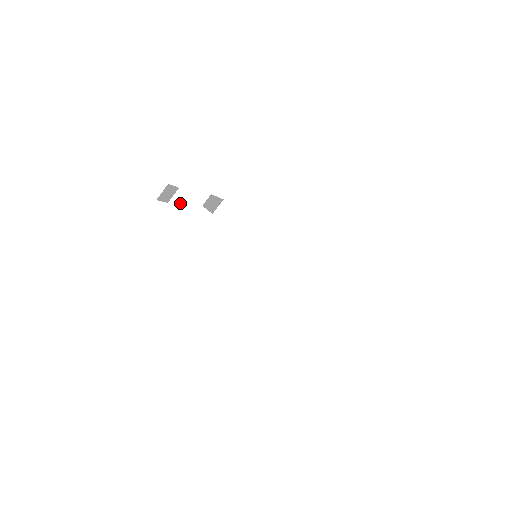
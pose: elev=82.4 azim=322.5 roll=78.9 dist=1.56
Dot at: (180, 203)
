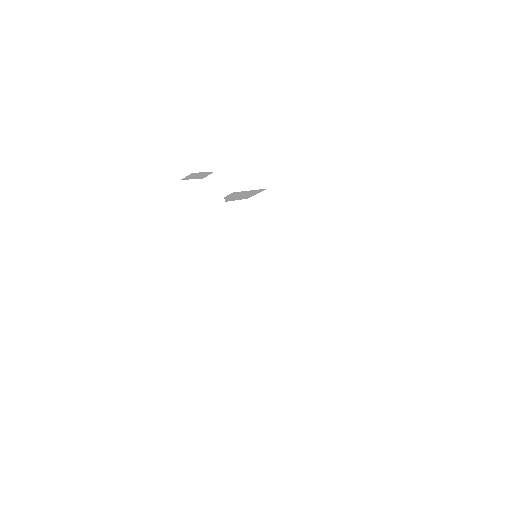
Dot at: (210, 184)
